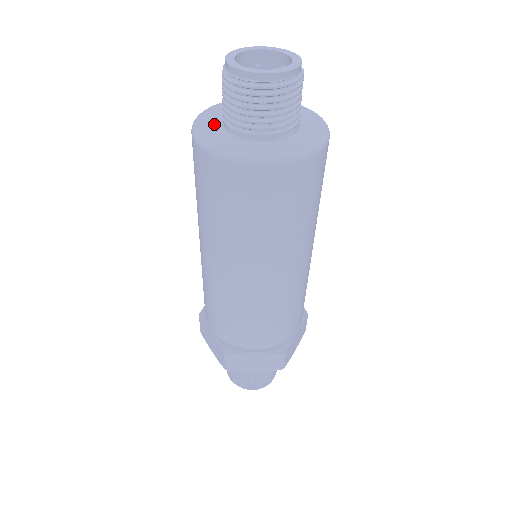
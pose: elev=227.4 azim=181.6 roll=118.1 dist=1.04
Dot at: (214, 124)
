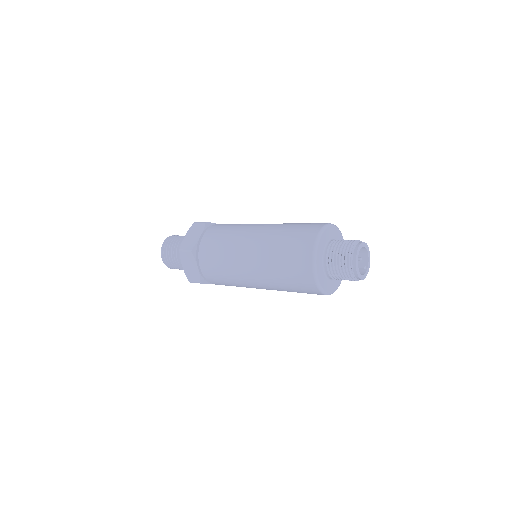
Dot at: (321, 258)
